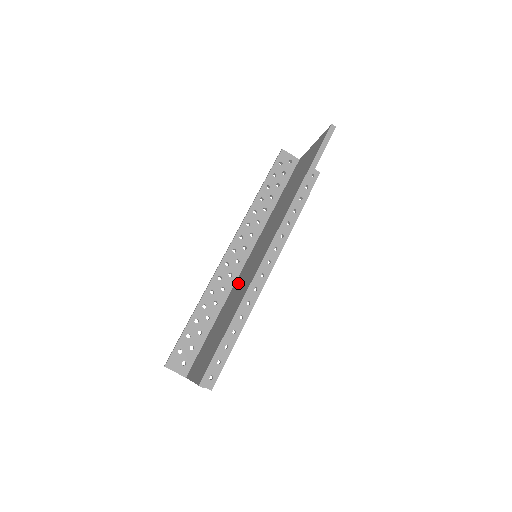
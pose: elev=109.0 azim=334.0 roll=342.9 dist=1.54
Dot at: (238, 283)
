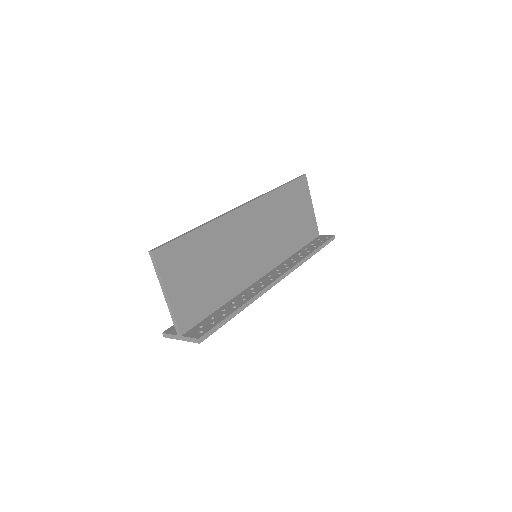
Dot at: occluded
